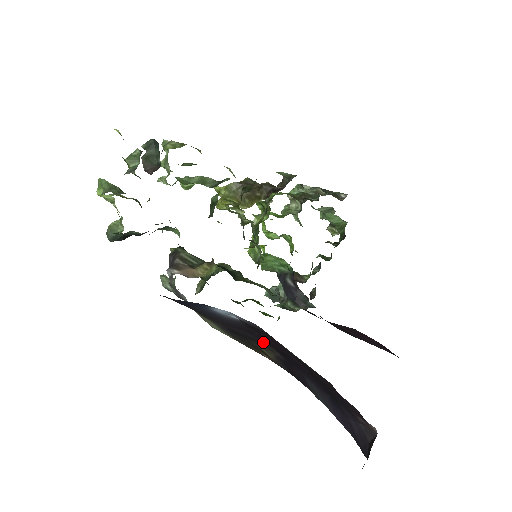
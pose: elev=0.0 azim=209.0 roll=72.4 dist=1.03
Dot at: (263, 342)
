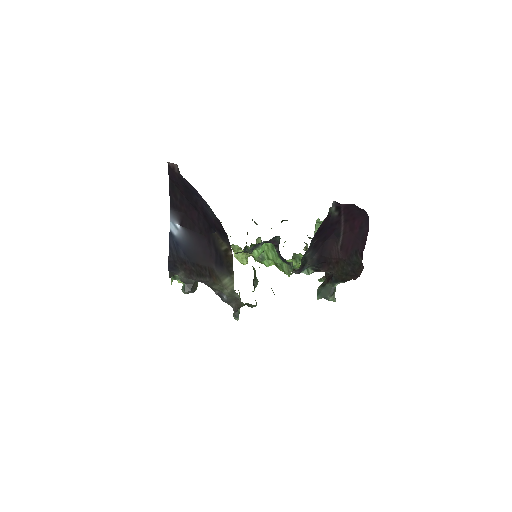
Dot at: (212, 238)
